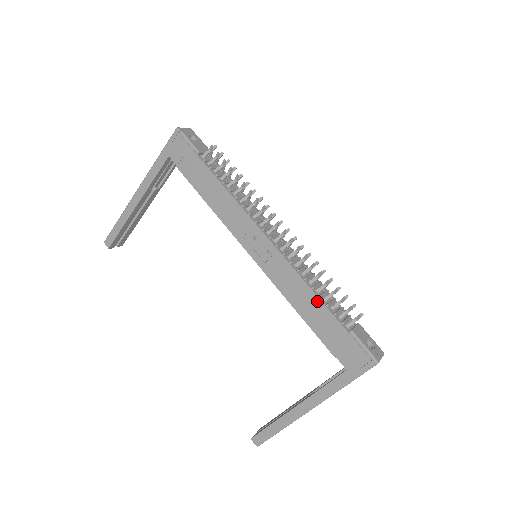
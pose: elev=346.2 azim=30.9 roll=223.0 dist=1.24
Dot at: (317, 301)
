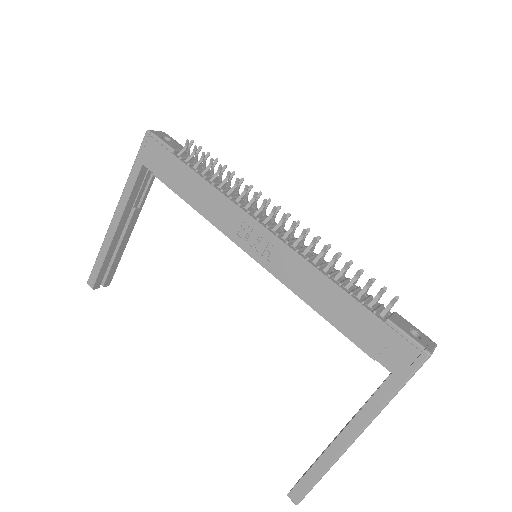
Dot at: (337, 290)
